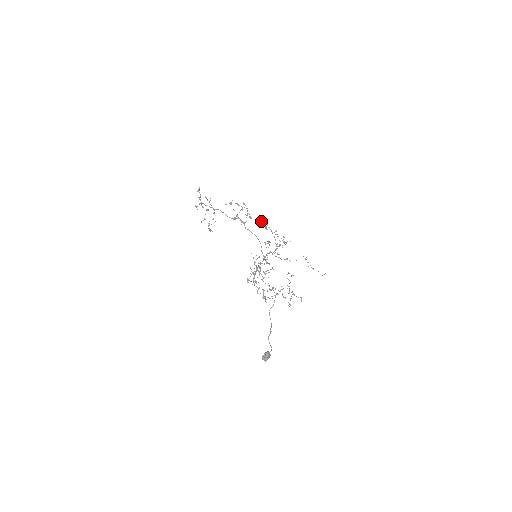
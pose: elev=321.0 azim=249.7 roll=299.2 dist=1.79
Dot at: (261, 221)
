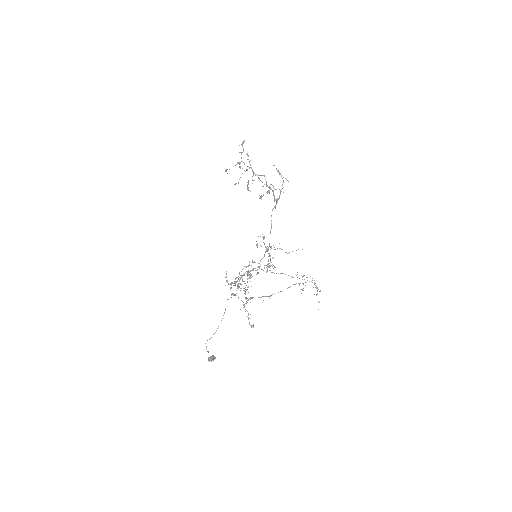
Dot at: occluded
